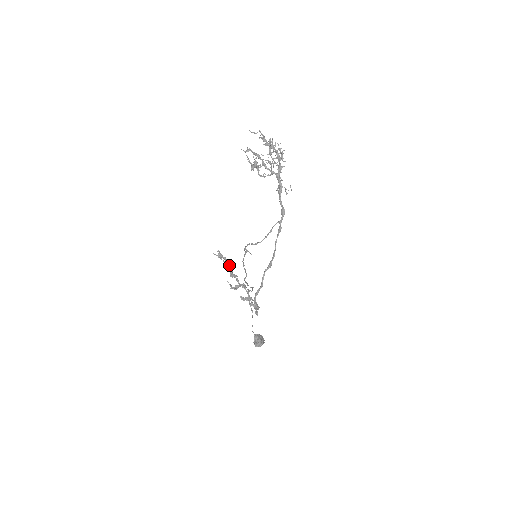
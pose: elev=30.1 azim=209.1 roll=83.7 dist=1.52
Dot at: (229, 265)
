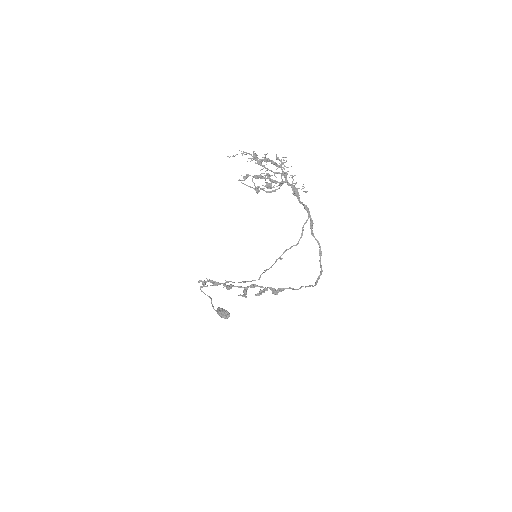
Dot at: (219, 283)
